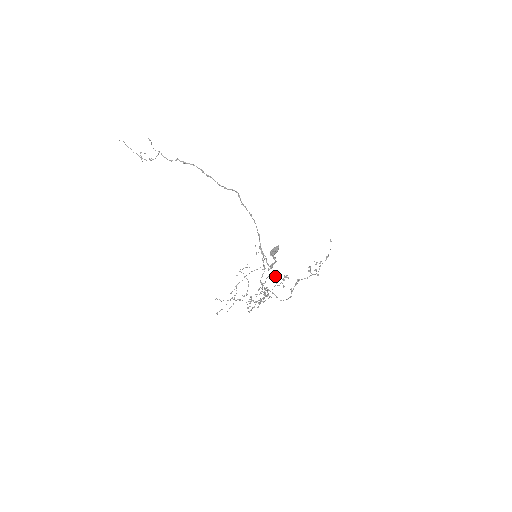
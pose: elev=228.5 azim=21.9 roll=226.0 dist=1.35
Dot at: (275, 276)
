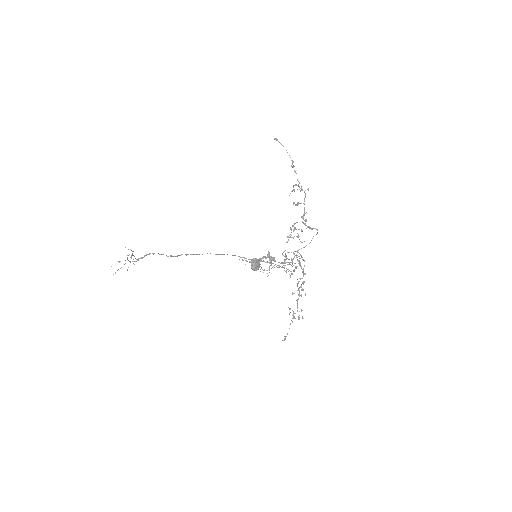
Dot at: occluded
